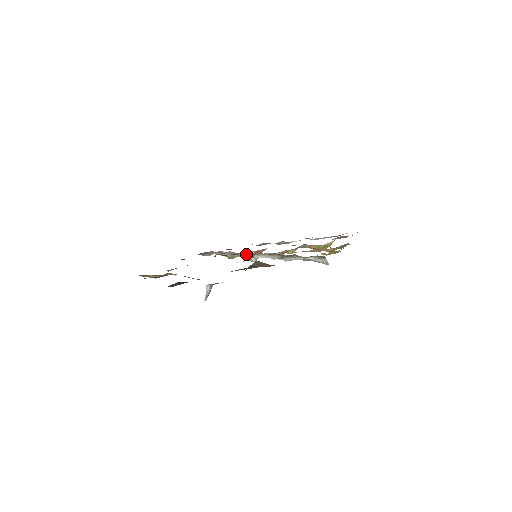
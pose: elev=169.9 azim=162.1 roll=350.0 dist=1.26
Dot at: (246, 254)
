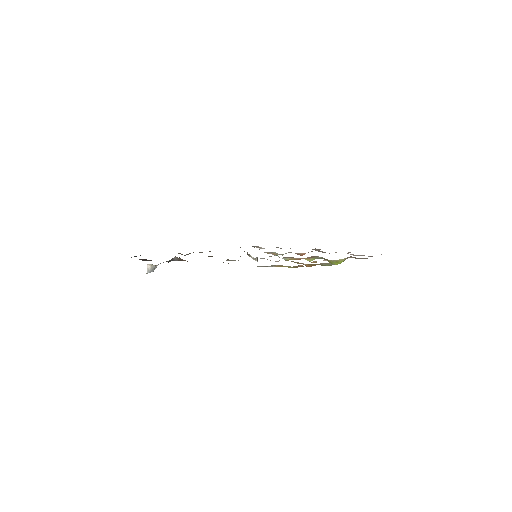
Dot at: (270, 253)
